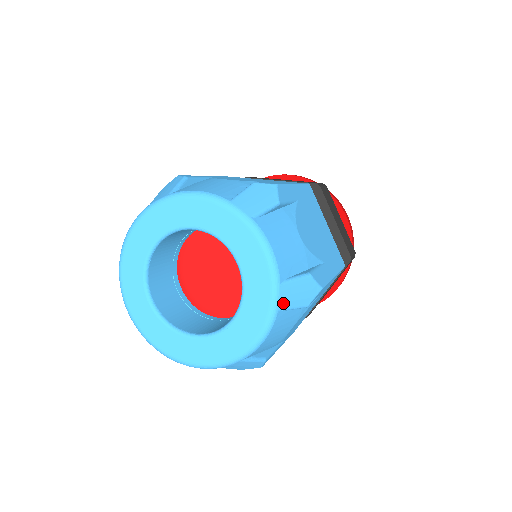
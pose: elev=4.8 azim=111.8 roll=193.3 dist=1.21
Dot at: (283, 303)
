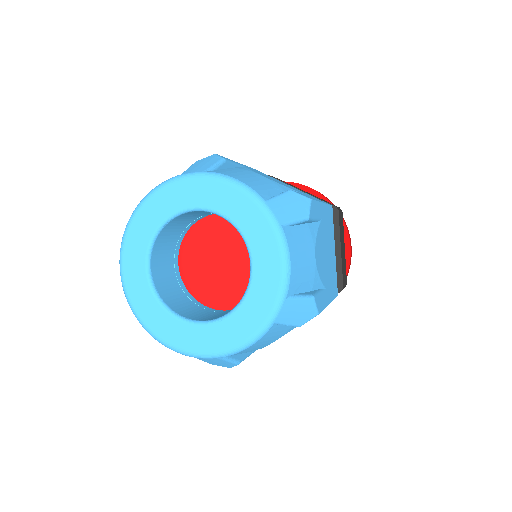
Dot at: (281, 317)
